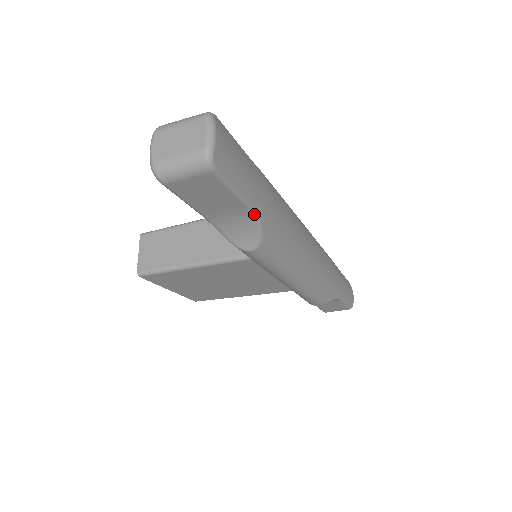
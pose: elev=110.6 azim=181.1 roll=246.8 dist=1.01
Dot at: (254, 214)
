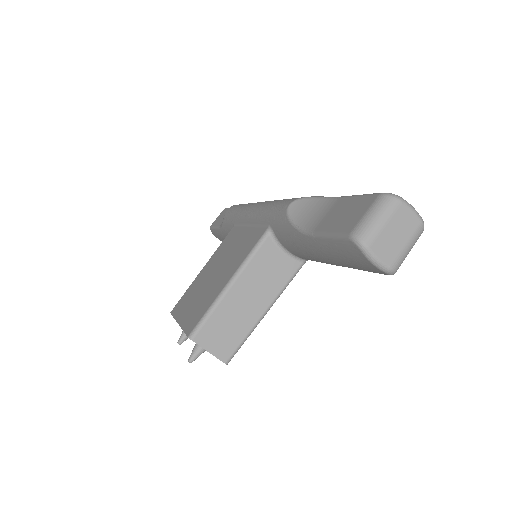
Dot at: occluded
